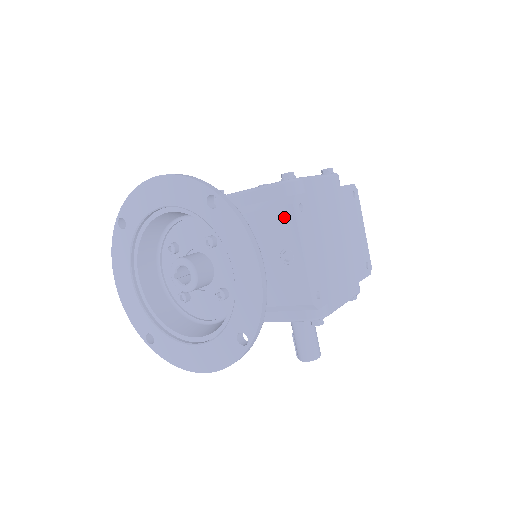
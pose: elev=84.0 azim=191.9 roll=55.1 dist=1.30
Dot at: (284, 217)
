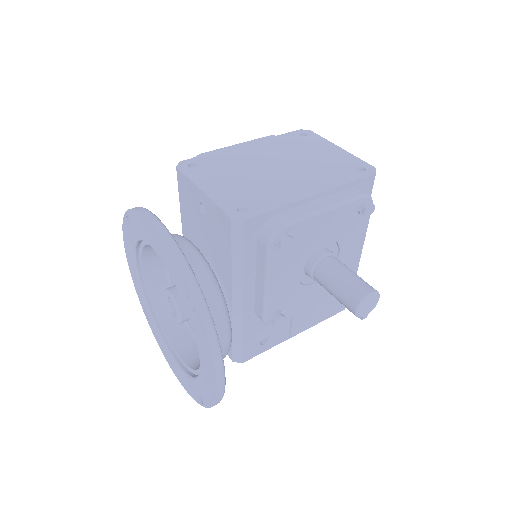
Dot at: (182, 183)
